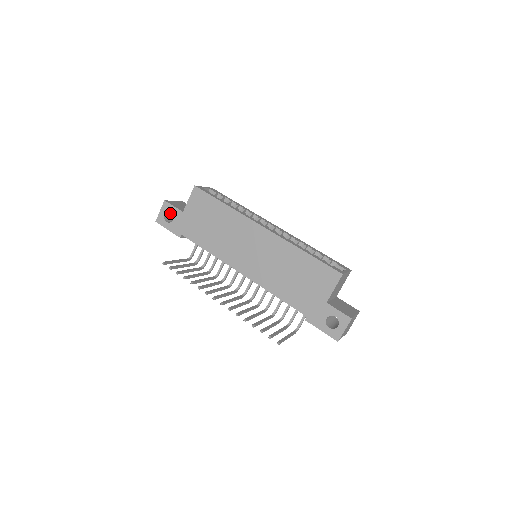
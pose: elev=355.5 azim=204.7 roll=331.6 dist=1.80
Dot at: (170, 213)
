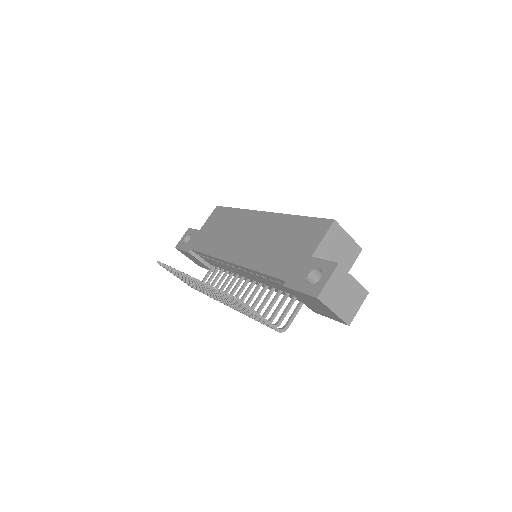
Dot at: occluded
